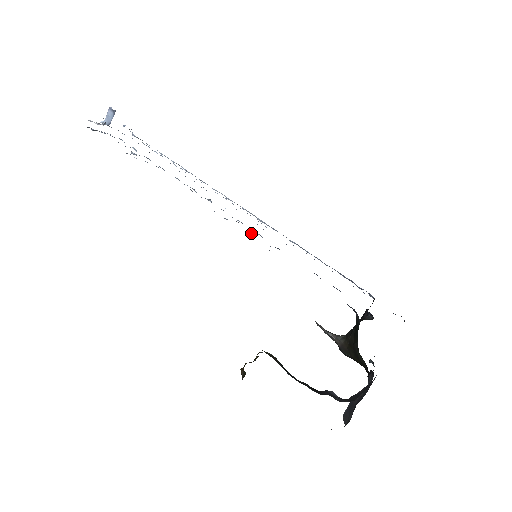
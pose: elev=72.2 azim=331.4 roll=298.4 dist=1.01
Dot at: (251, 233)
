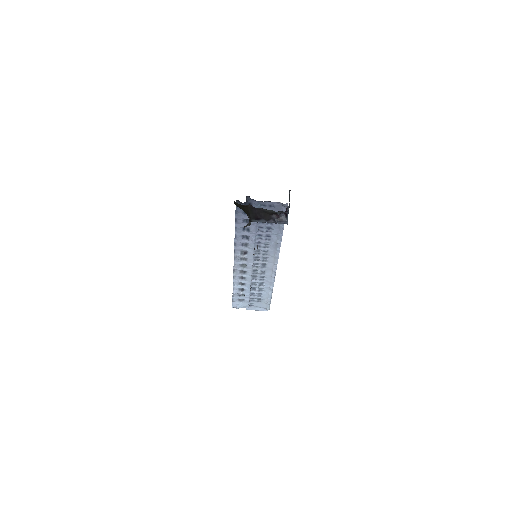
Dot at: (242, 246)
